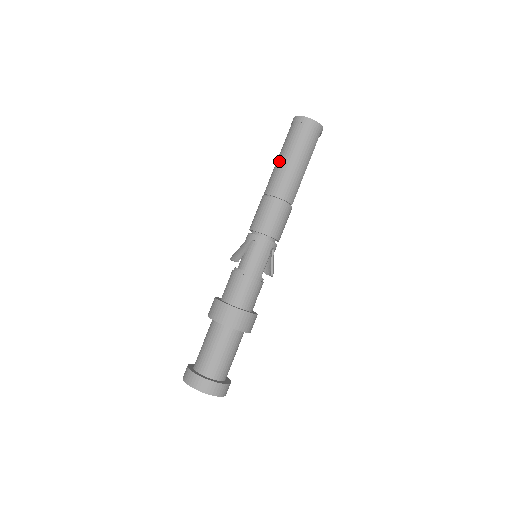
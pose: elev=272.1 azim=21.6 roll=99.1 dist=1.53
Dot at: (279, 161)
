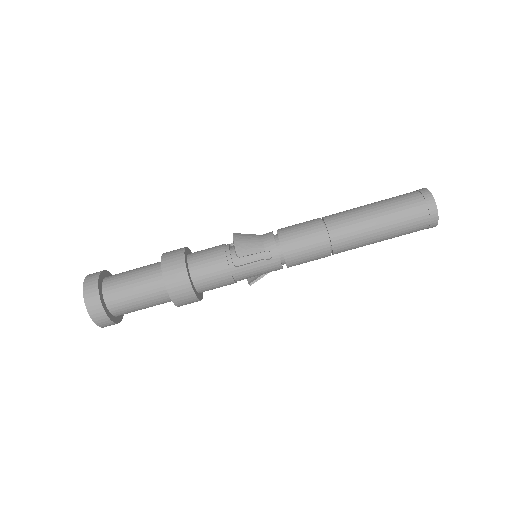
Dot at: (372, 215)
